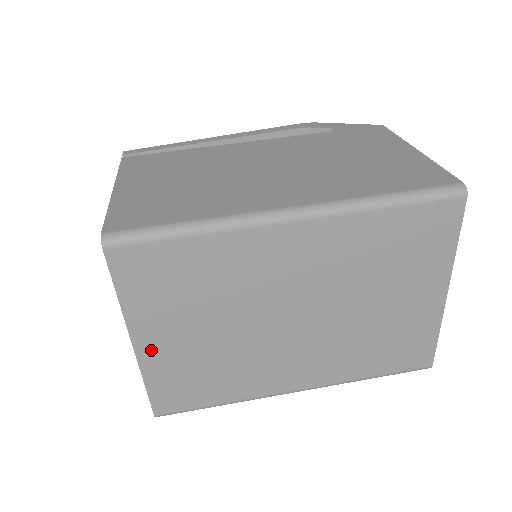
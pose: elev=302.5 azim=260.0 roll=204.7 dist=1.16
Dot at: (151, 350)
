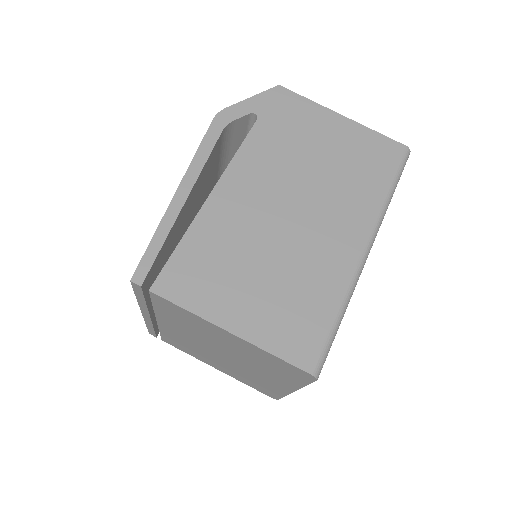
Dot at: occluded
